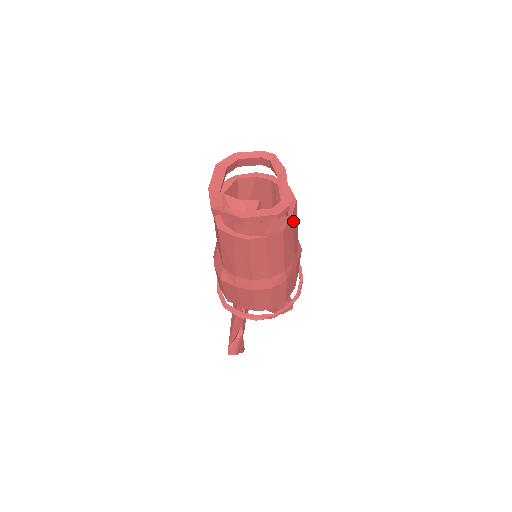
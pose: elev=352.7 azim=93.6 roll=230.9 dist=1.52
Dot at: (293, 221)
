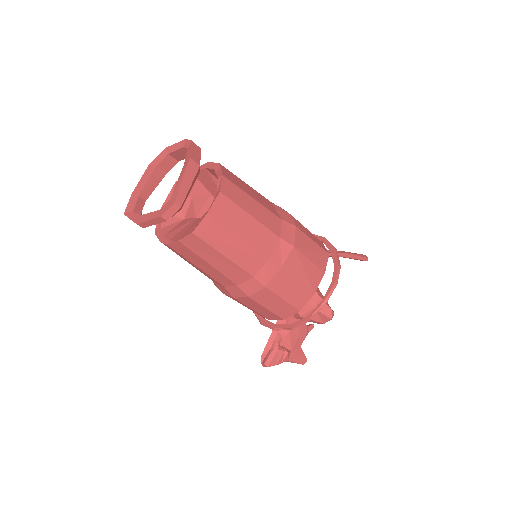
Dot at: (221, 218)
